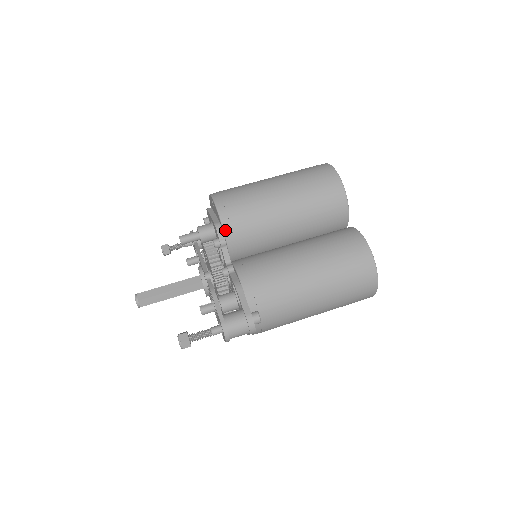
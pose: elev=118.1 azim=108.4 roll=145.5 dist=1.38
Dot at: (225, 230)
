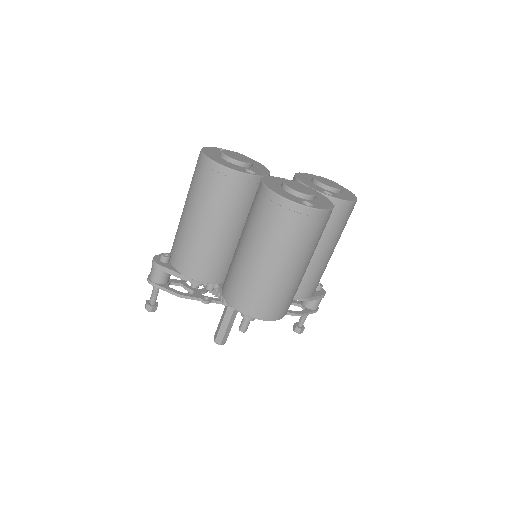
Dot at: occluded
